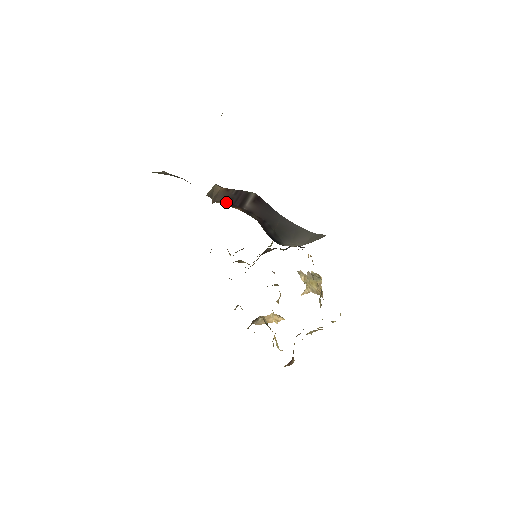
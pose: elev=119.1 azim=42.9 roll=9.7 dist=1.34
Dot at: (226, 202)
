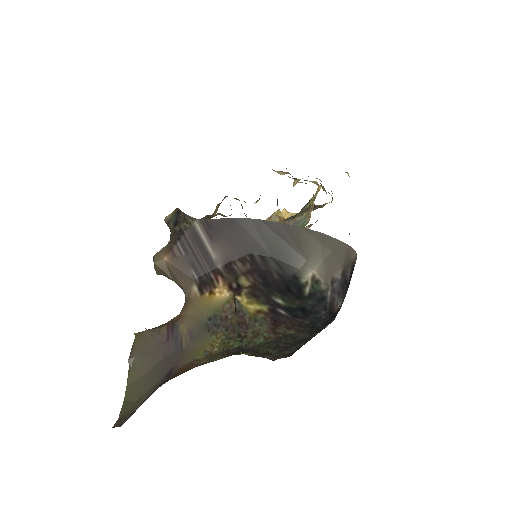
Dot at: (197, 282)
